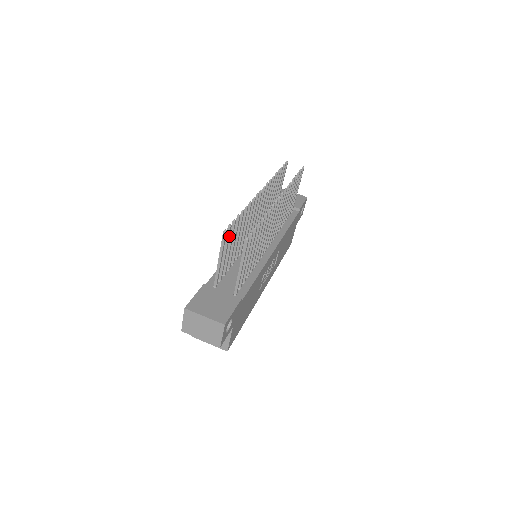
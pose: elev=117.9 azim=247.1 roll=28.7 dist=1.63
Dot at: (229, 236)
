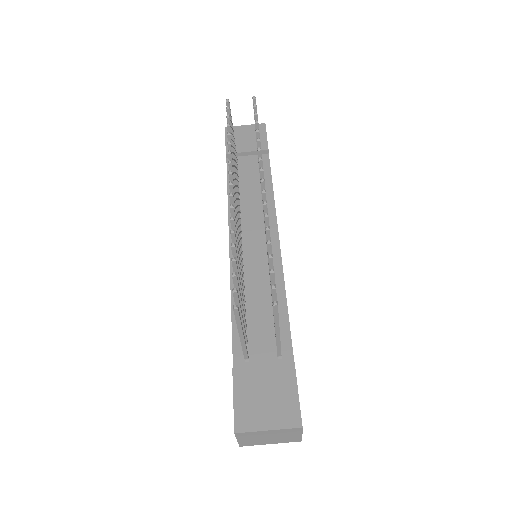
Dot at: (238, 300)
